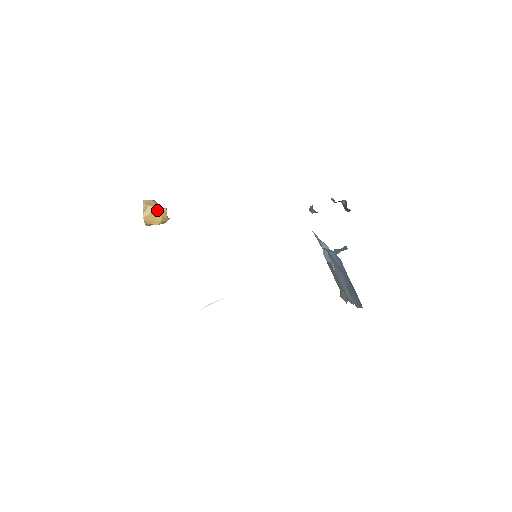
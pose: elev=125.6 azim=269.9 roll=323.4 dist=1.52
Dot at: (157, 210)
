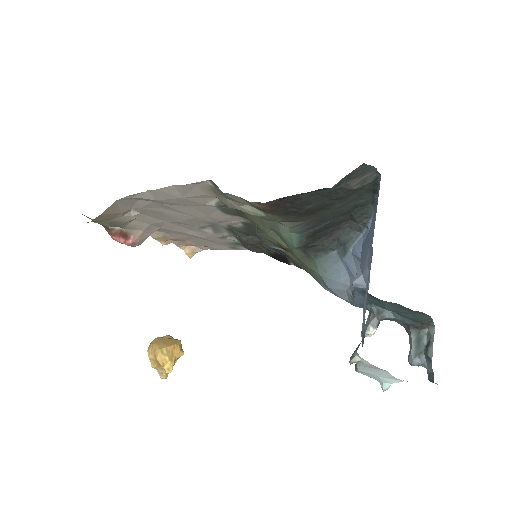
Dot at: (177, 341)
